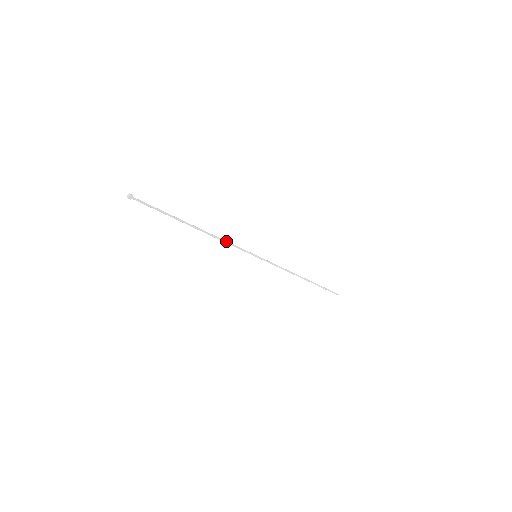
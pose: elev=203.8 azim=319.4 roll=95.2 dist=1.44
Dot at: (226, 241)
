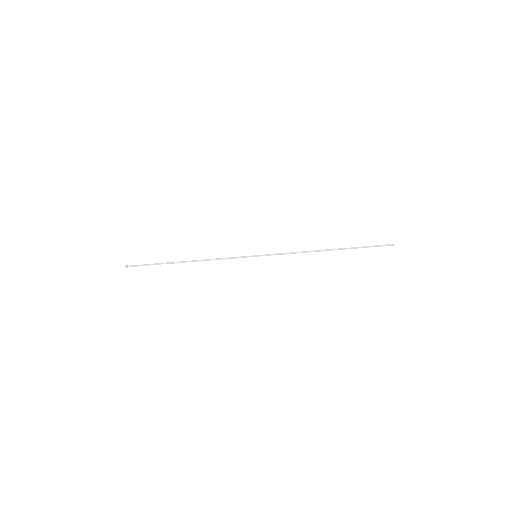
Dot at: (218, 259)
